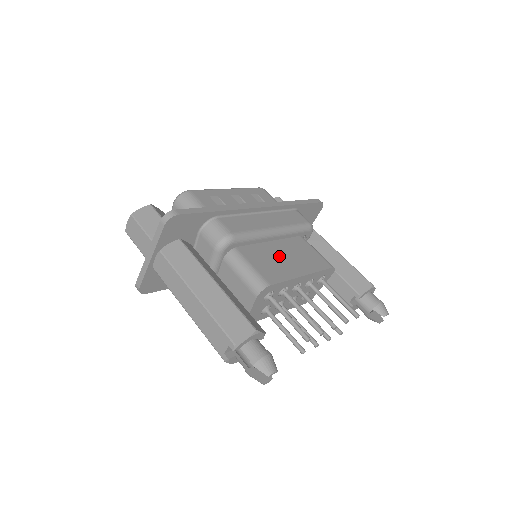
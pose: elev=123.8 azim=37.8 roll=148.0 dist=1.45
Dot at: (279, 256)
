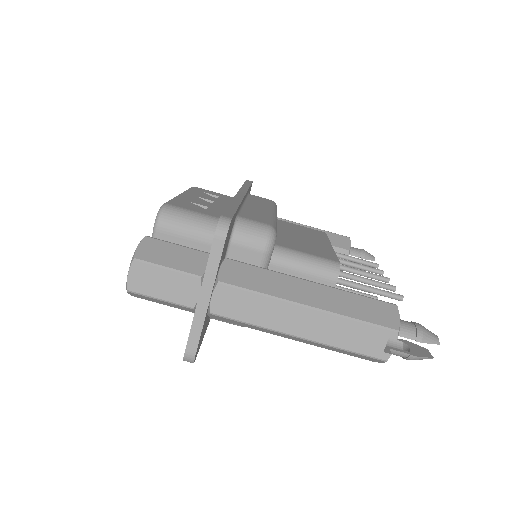
Dot at: (297, 238)
